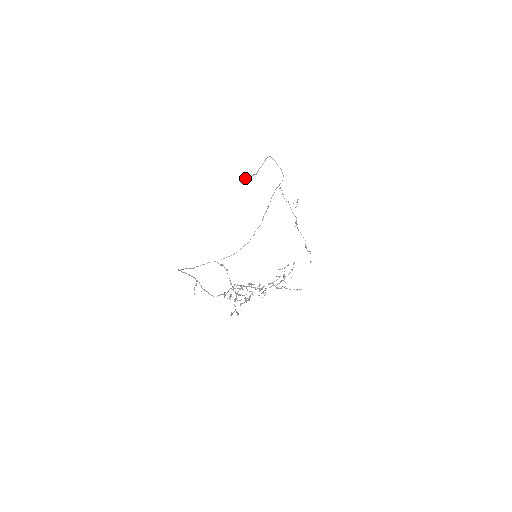
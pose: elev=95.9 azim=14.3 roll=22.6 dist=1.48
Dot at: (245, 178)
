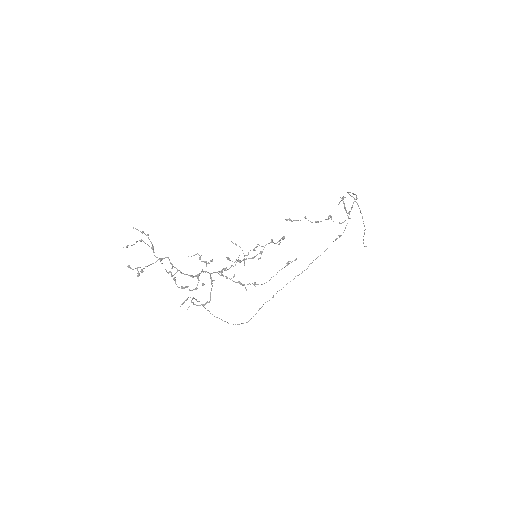
Dot at: (363, 243)
